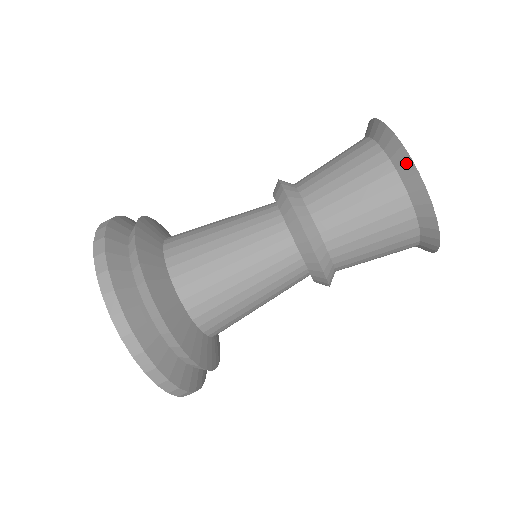
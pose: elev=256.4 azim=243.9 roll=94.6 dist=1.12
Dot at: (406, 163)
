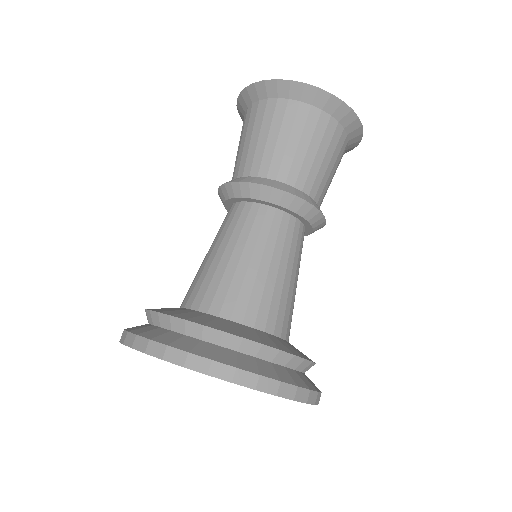
Dot at: (266, 87)
